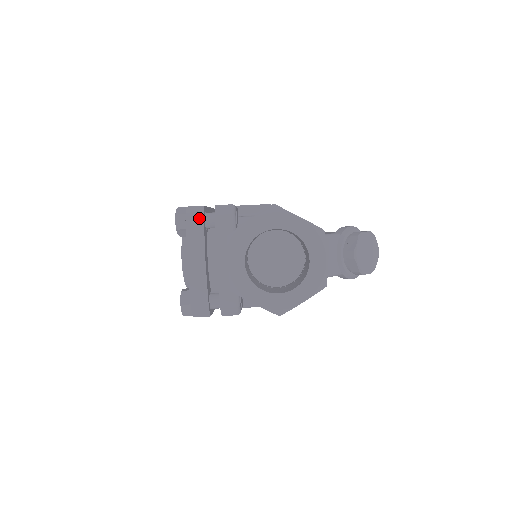
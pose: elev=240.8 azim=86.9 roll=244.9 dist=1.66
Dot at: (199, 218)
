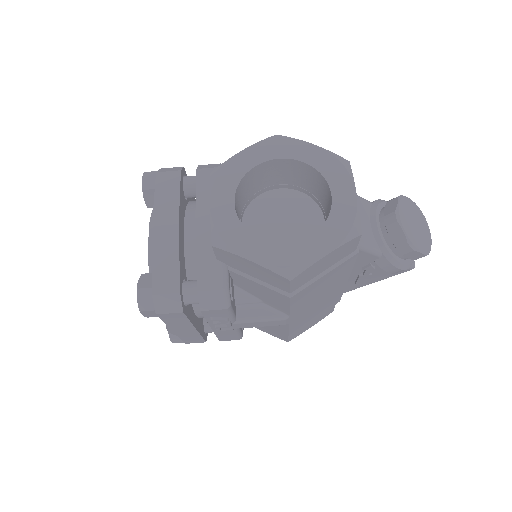
Dot at: (174, 173)
